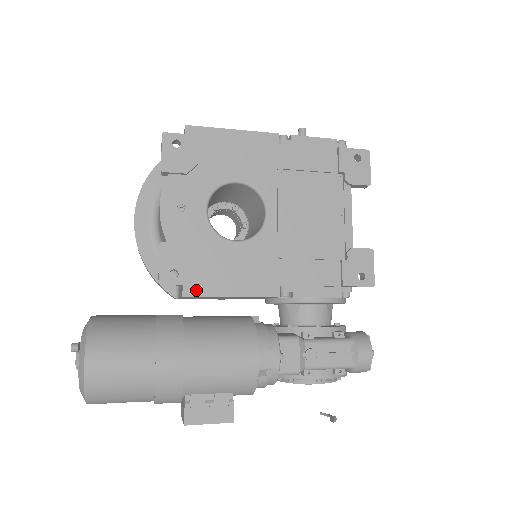
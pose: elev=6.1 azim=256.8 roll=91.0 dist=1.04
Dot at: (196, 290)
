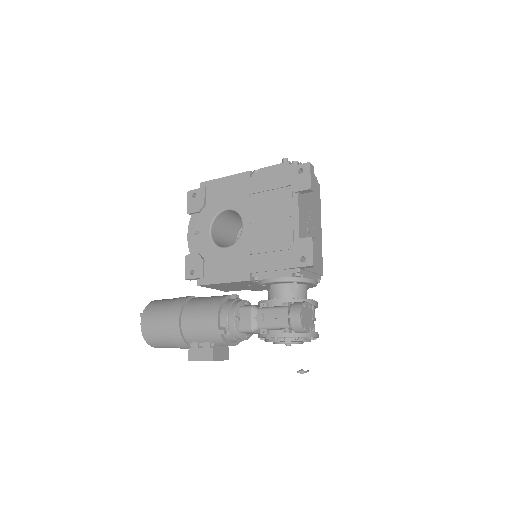
Dot at: (204, 281)
